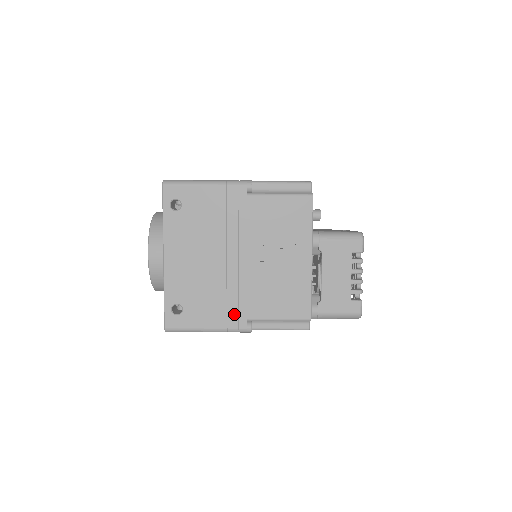
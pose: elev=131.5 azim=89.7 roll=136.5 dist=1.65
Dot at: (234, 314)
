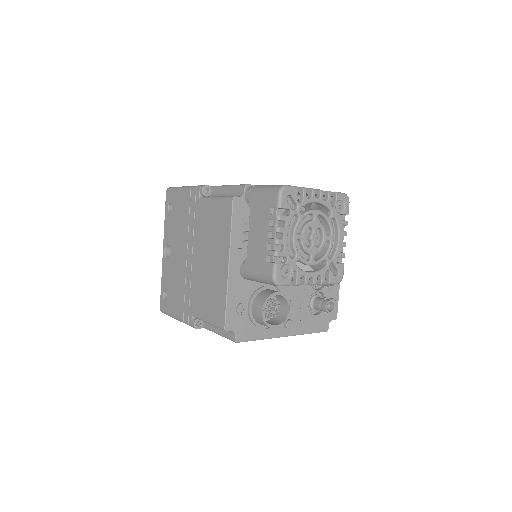
Dot at: occluded
